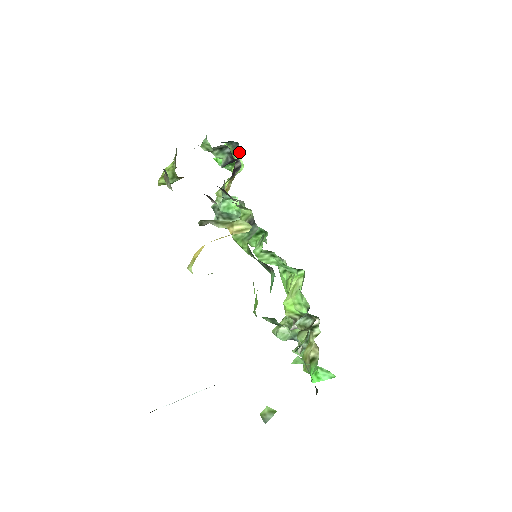
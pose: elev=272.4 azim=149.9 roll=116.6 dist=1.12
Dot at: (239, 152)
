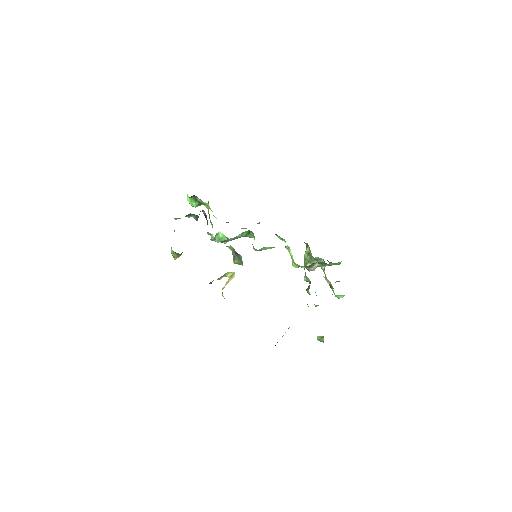
Dot at: occluded
